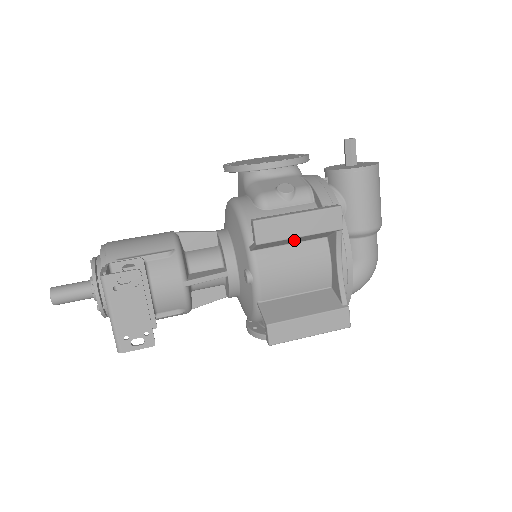
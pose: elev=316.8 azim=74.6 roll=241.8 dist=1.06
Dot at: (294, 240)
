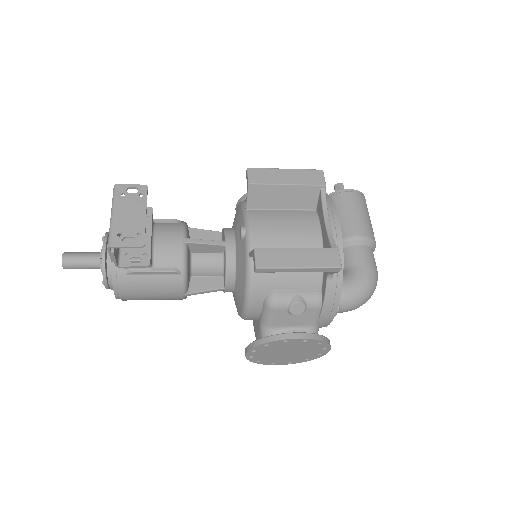
Dot at: (284, 197)
